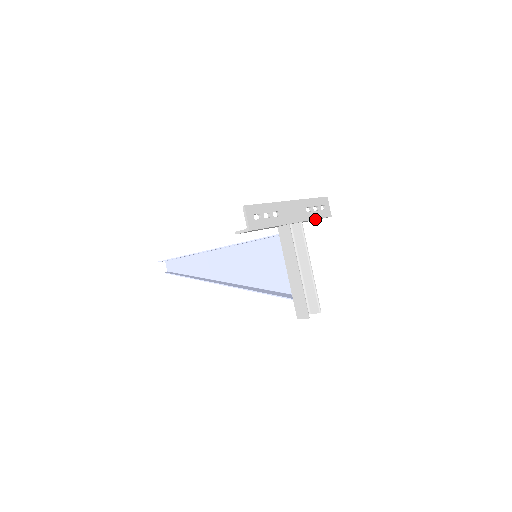
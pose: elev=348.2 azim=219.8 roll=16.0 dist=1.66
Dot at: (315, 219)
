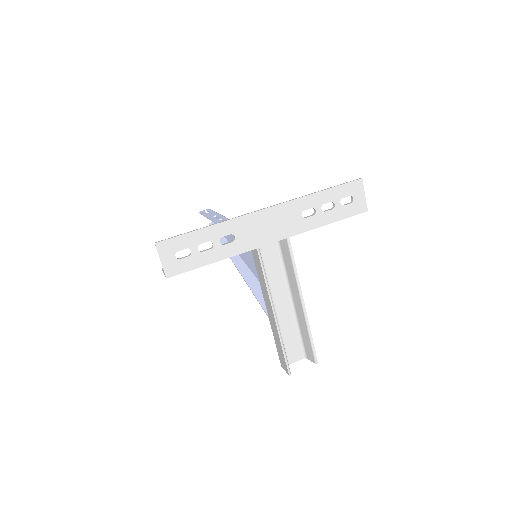
Dot at: (327, 223)
